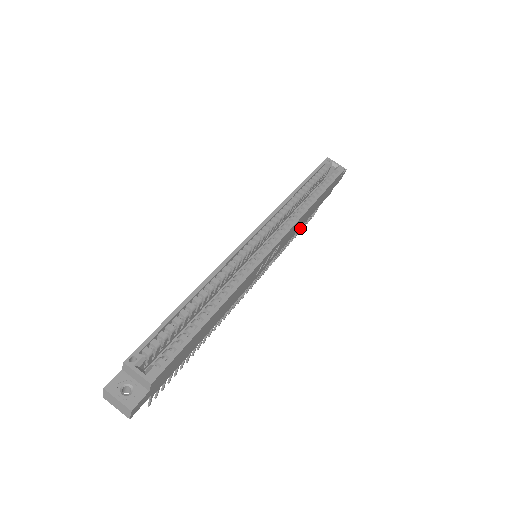
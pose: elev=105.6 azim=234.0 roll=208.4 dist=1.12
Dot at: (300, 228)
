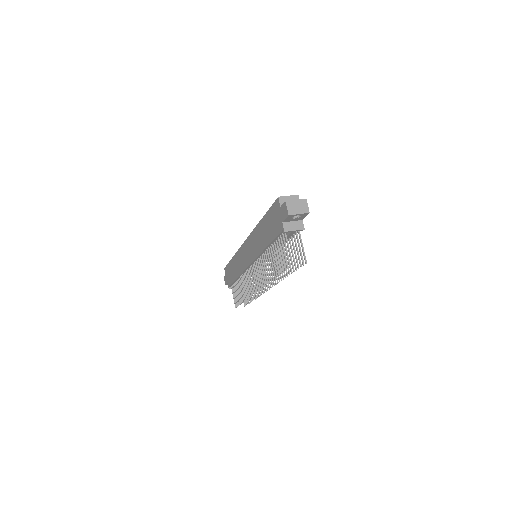
Dot at: occluded
